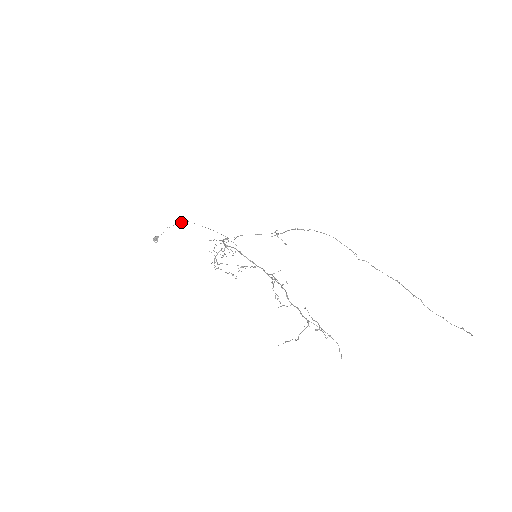
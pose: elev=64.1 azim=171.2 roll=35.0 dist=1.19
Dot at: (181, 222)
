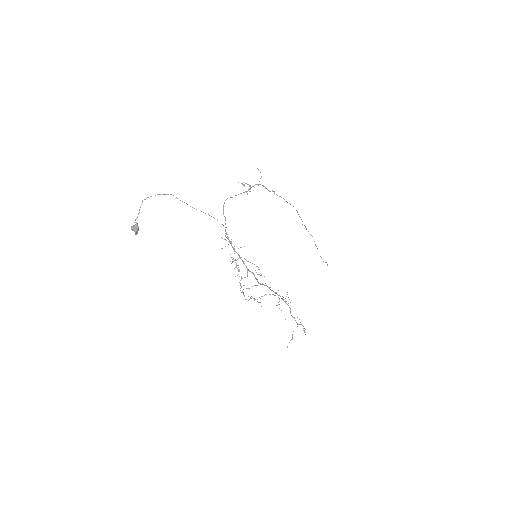
Dot at: occluded
